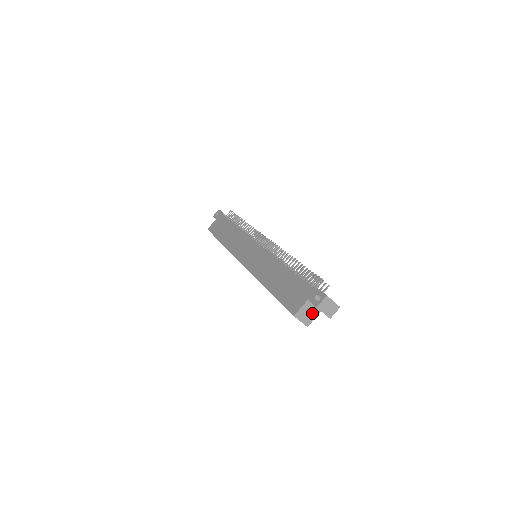
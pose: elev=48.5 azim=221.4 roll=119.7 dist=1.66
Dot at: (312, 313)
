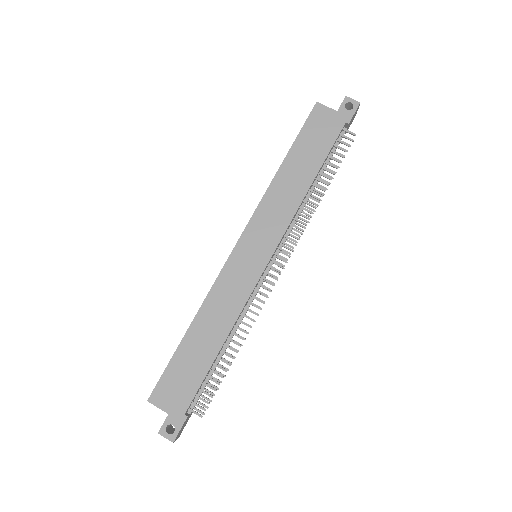
Dot at: occluded
